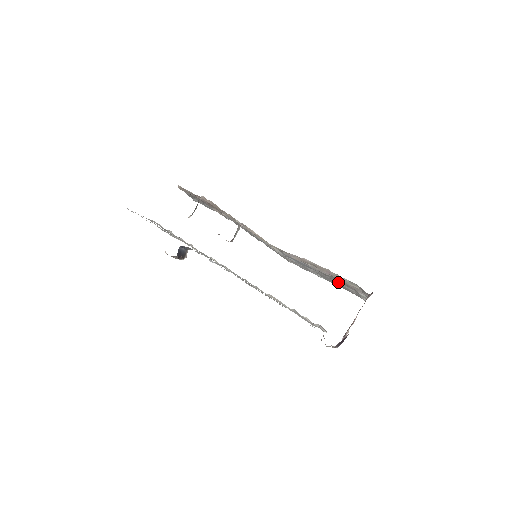
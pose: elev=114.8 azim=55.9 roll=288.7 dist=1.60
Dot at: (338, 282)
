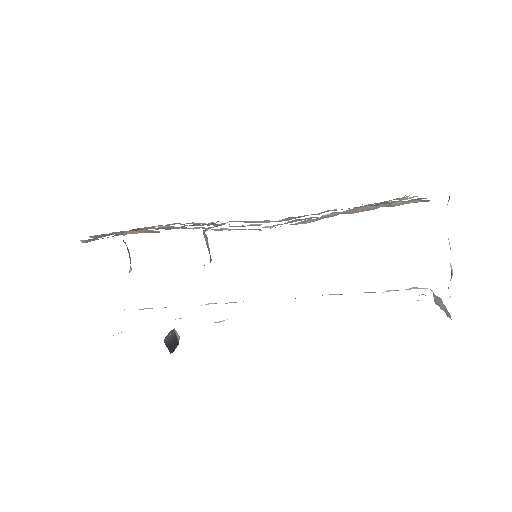
Dot at: occluded
